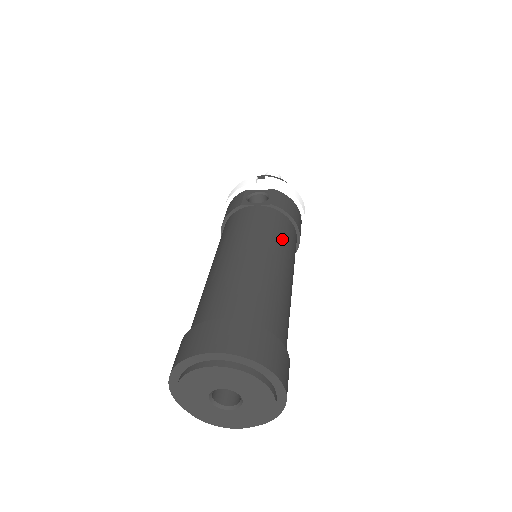
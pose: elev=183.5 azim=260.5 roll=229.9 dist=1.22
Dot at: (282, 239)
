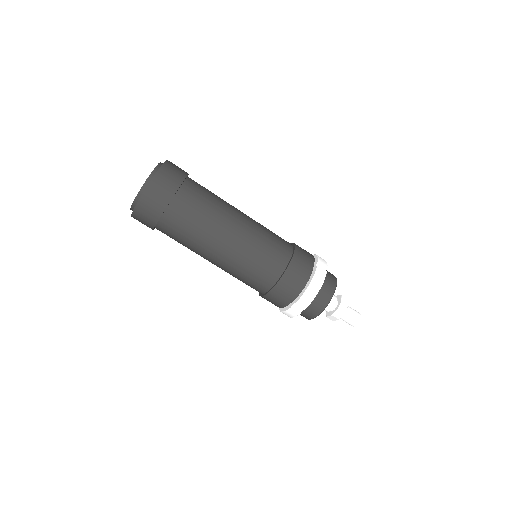
Dot at: occluded
